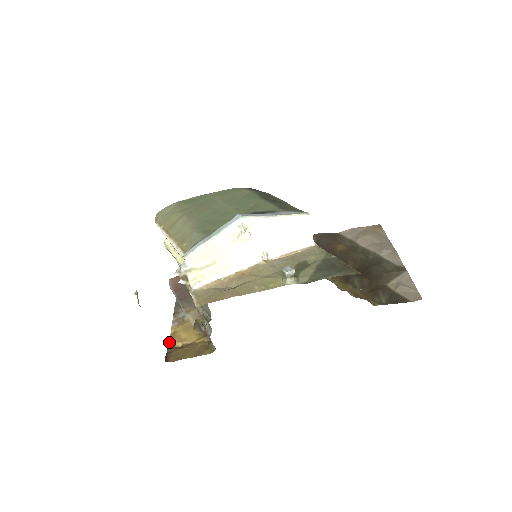
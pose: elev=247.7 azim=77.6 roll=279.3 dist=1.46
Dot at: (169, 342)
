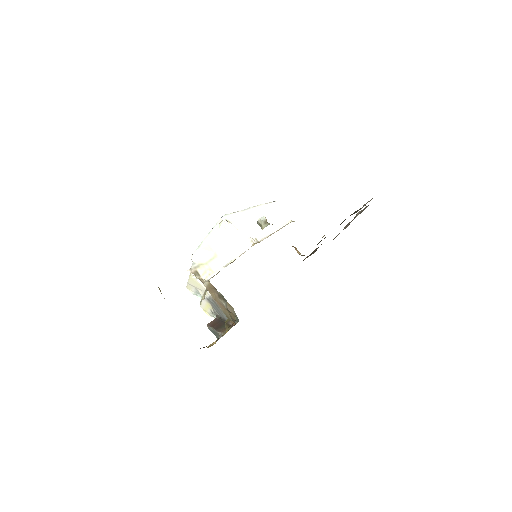
Dot at: (207, 347)
